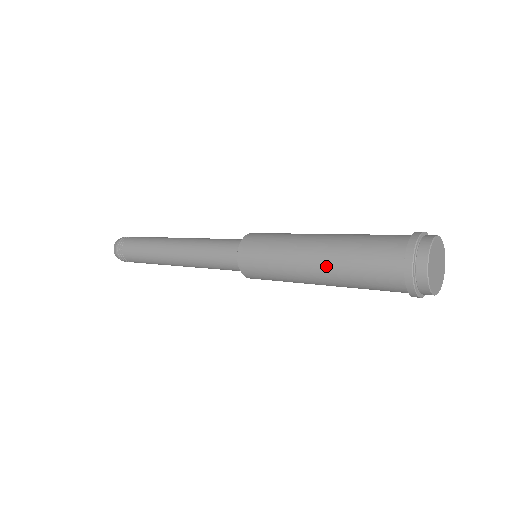
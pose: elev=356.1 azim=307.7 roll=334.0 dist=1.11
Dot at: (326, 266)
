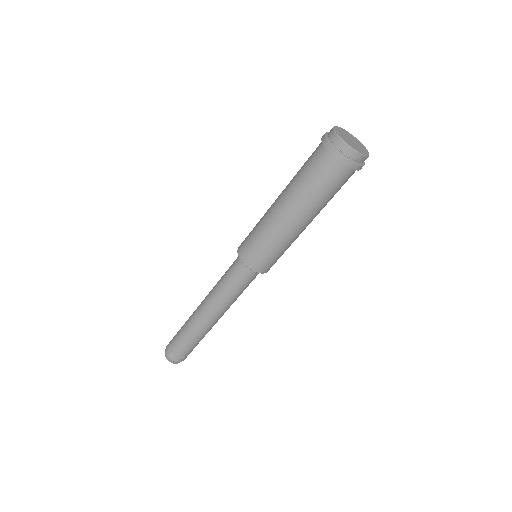
Dot at: (297, 207)
